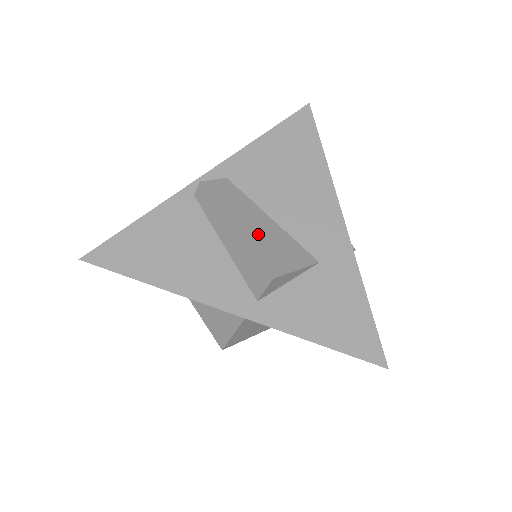
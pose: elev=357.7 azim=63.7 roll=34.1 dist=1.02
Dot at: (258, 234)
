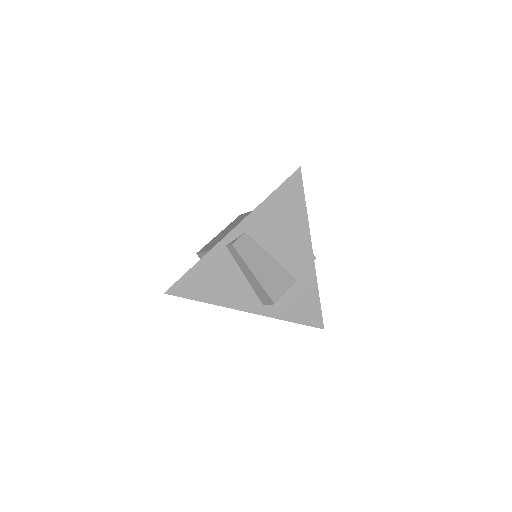
Dot at: (266, 274)
